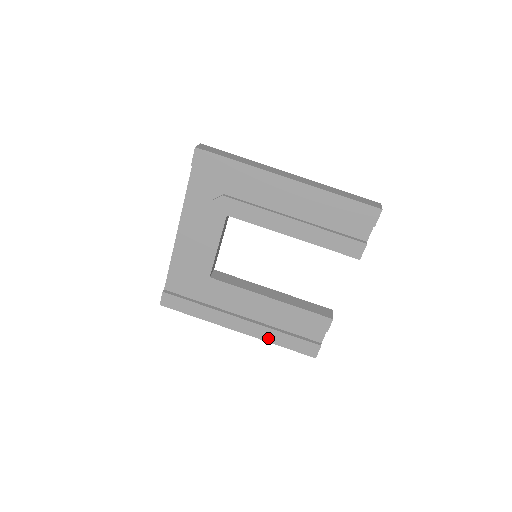
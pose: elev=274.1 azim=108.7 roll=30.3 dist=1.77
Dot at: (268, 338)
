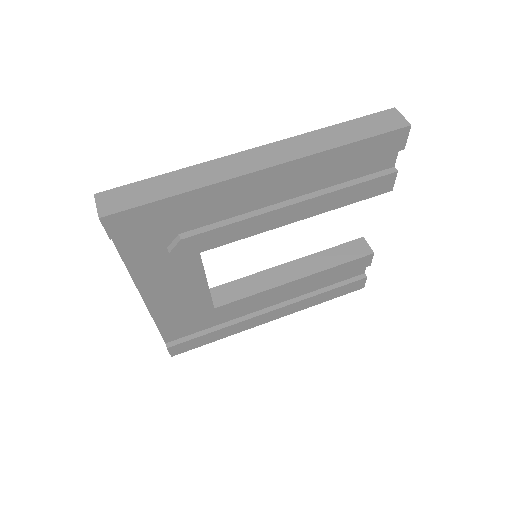
Dot at: (307, 305)
